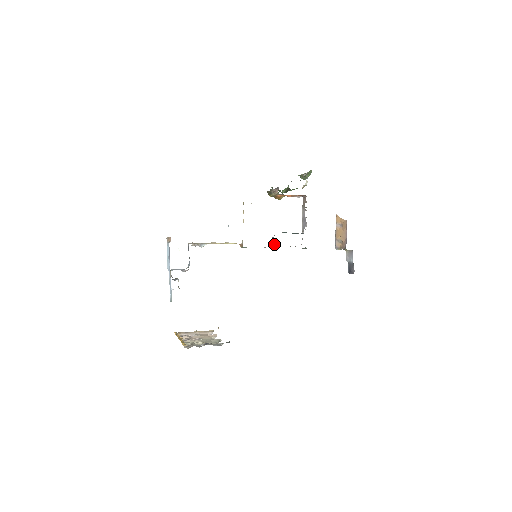
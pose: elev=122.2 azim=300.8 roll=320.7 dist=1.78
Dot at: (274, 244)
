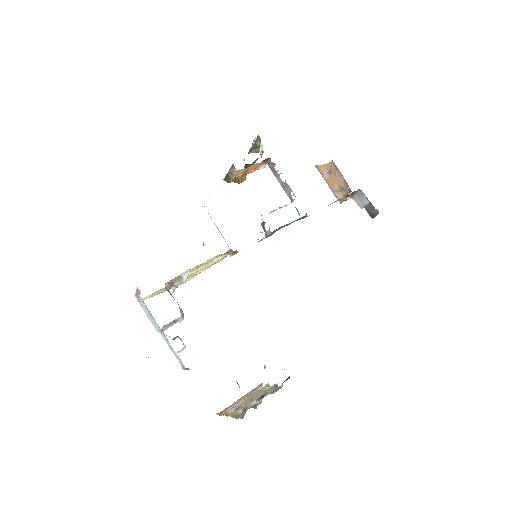
Dot at: occluded
